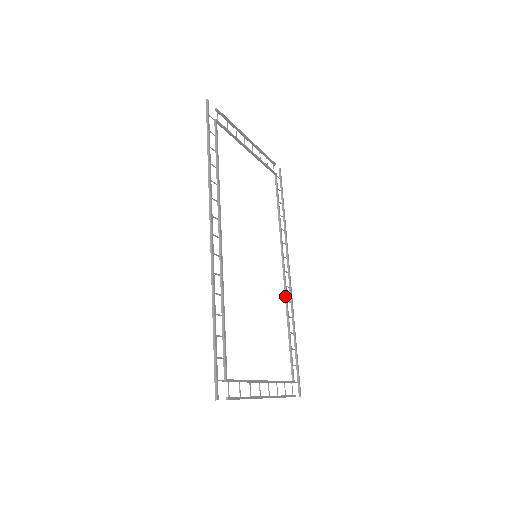
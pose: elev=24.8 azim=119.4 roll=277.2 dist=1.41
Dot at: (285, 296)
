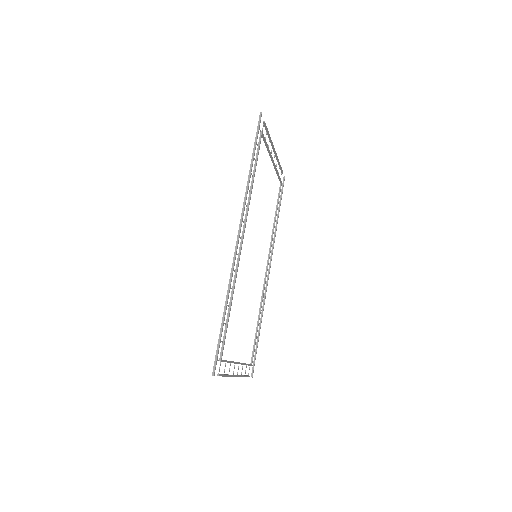
Dot at: (262, 292)
